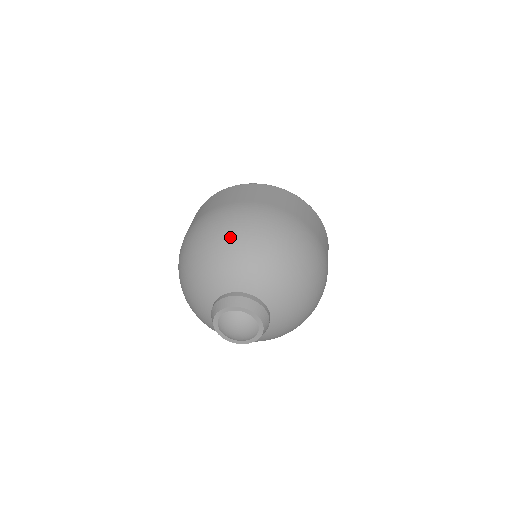
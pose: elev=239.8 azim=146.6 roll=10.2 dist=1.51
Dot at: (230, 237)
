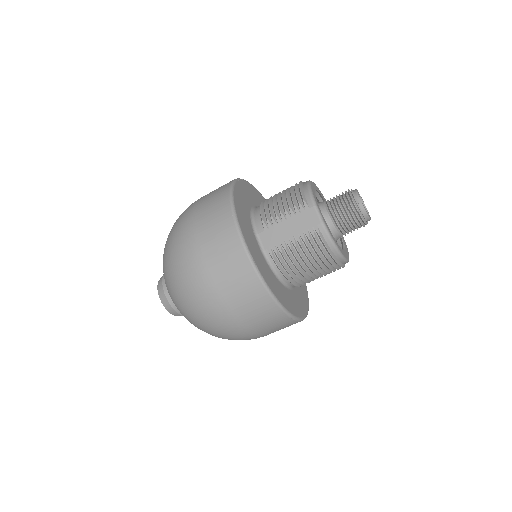
Dot at: (183, 302)
